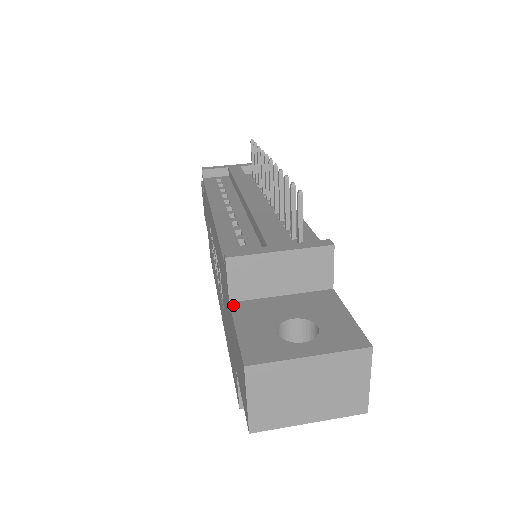
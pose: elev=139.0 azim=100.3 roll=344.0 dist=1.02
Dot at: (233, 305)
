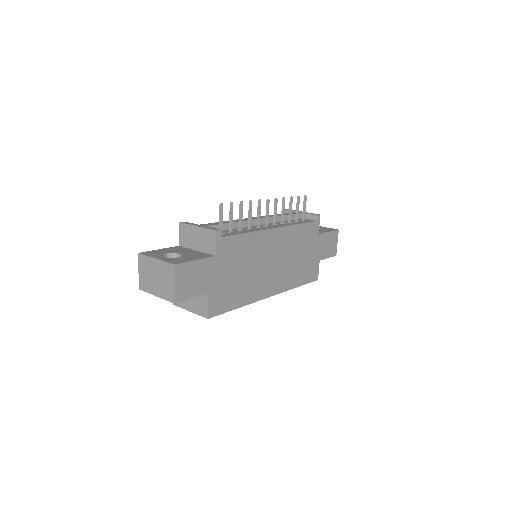
Dot at: (178, 246)
